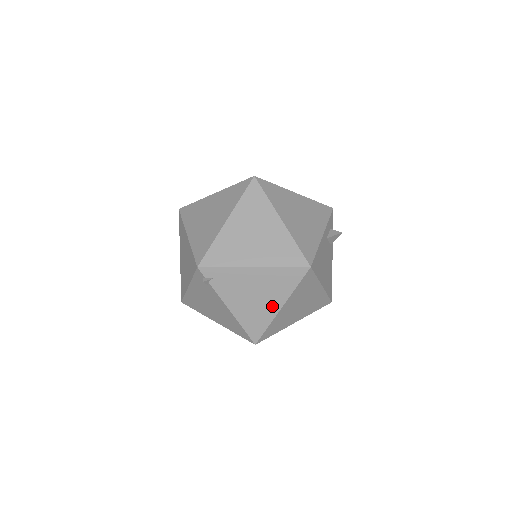
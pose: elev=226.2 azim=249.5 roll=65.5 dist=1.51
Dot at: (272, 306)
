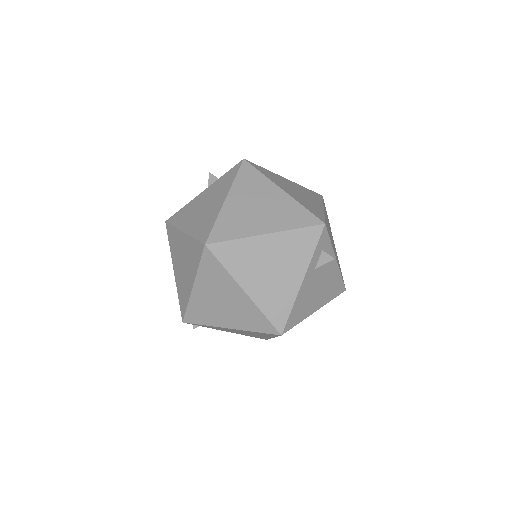
Dot at: (264, 336)
